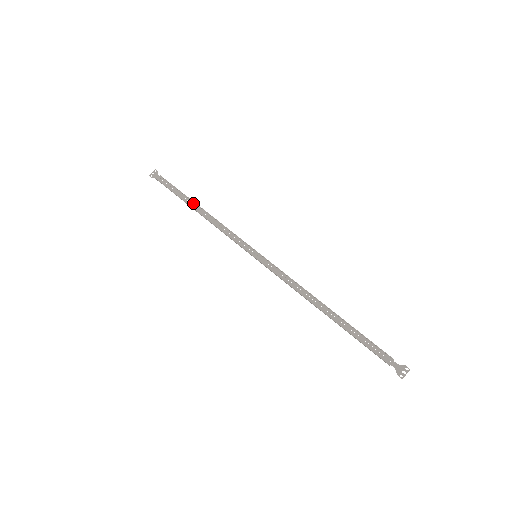
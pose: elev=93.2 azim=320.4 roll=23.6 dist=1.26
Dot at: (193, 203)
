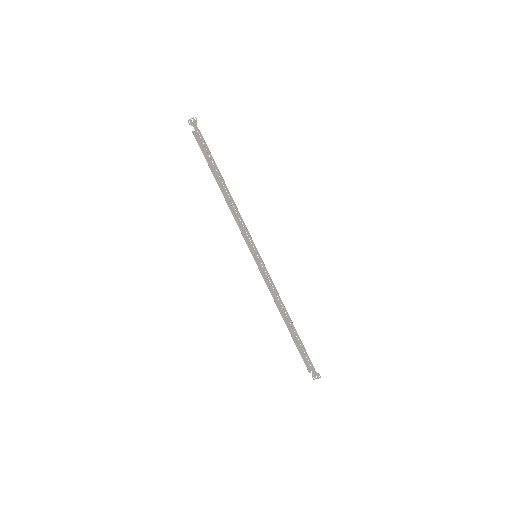
Dot at: (221, 177)
